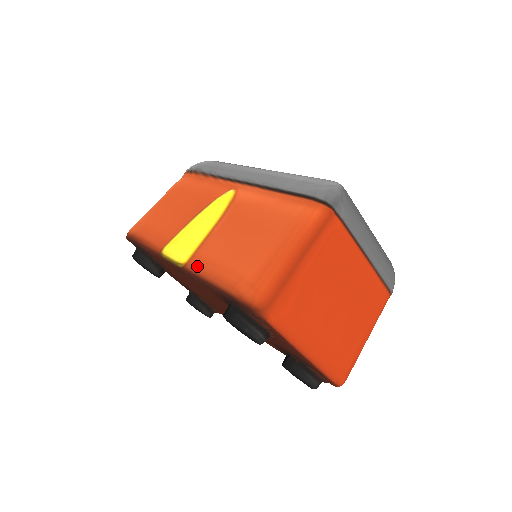
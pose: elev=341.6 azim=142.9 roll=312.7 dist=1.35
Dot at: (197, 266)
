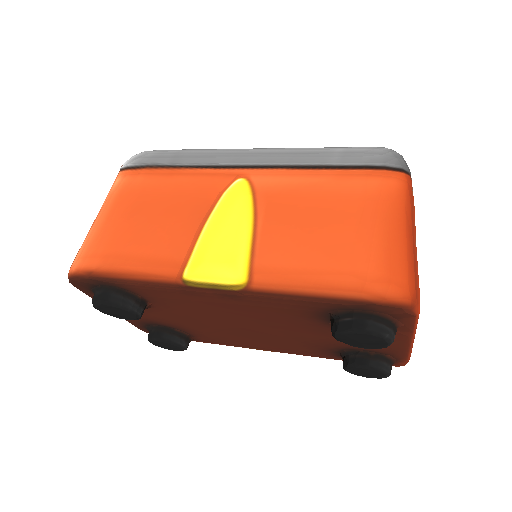
Dot at: (271, 281)
